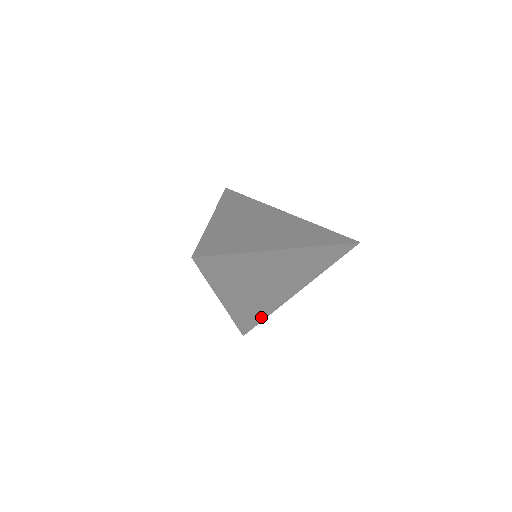
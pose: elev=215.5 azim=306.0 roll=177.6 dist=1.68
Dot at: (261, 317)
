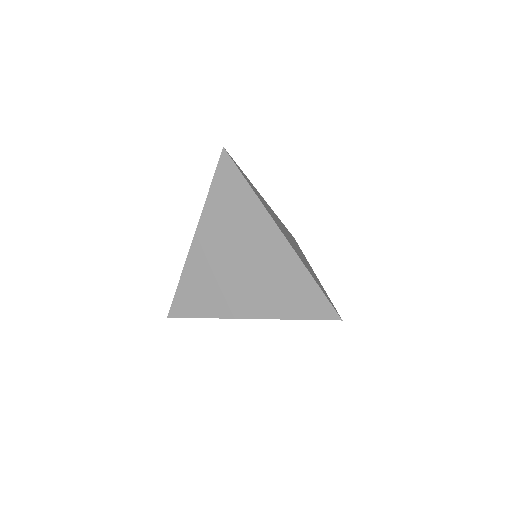
Dot at: occluded
